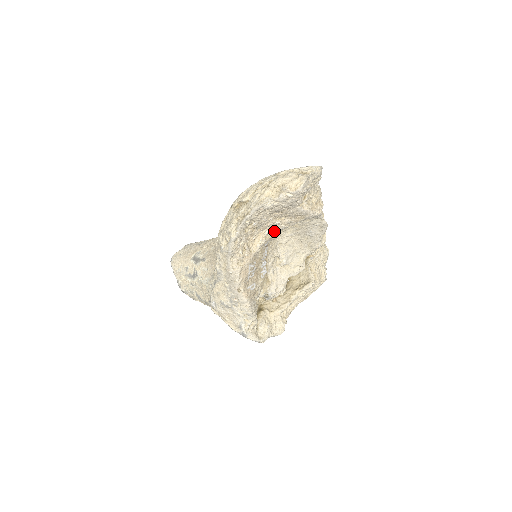
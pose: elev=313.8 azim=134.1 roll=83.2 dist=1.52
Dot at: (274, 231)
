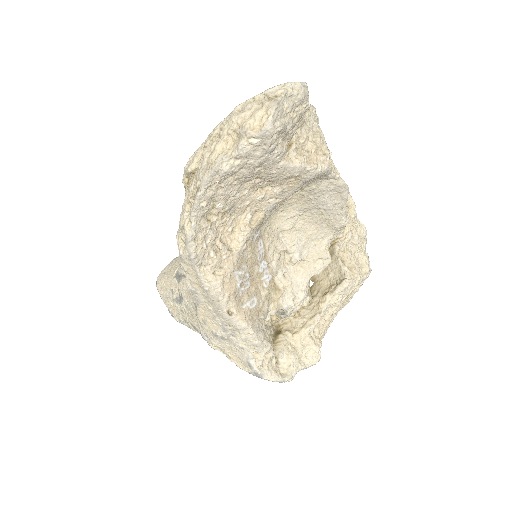
Dot at: (261, 212)
